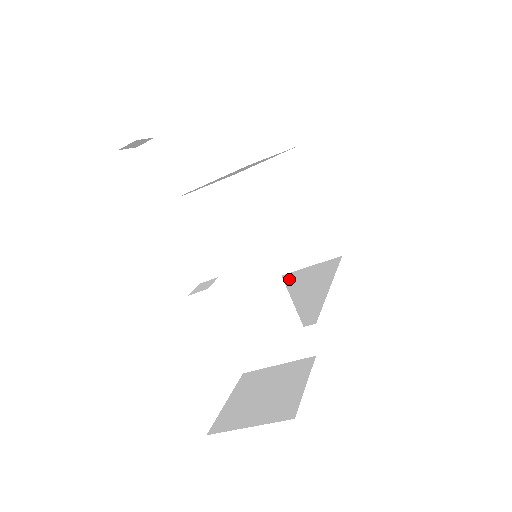
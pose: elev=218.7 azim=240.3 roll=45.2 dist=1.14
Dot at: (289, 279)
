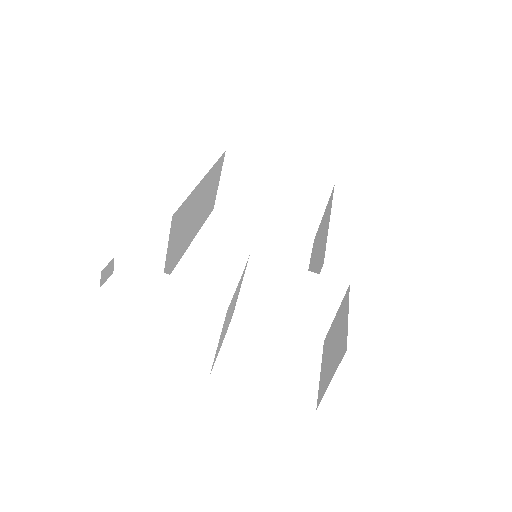
Dot at: (316, 239)
